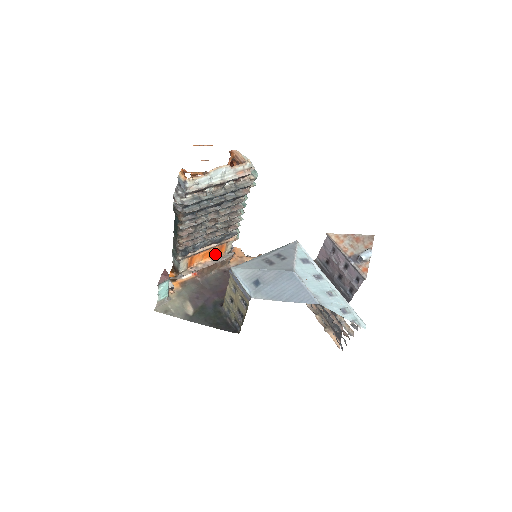
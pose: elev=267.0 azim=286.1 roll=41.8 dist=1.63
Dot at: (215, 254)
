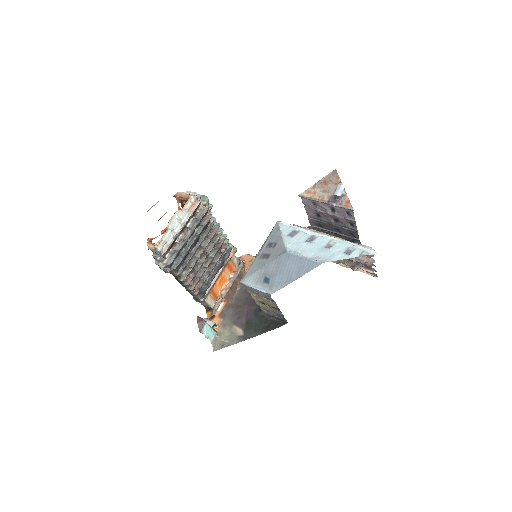
Dot at: (229, 274)
